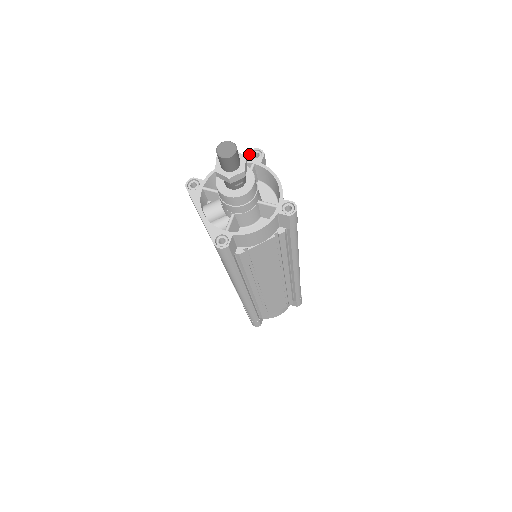
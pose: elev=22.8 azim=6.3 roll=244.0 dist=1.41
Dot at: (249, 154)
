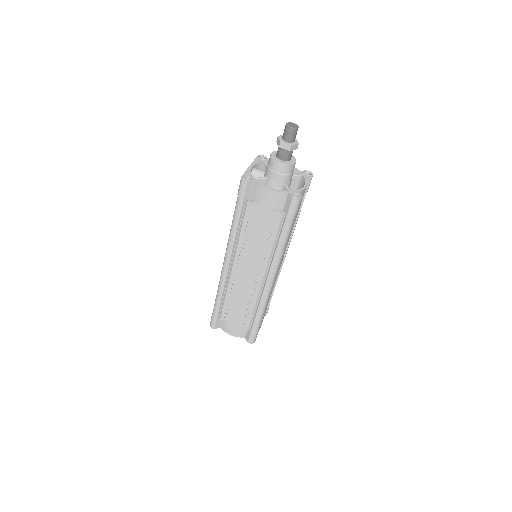
Dot at: (305, 171)
